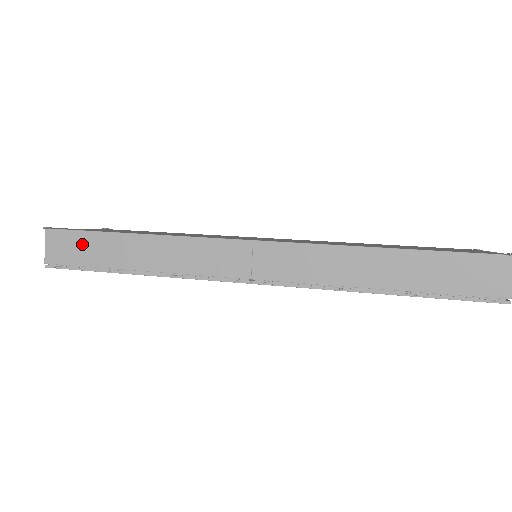
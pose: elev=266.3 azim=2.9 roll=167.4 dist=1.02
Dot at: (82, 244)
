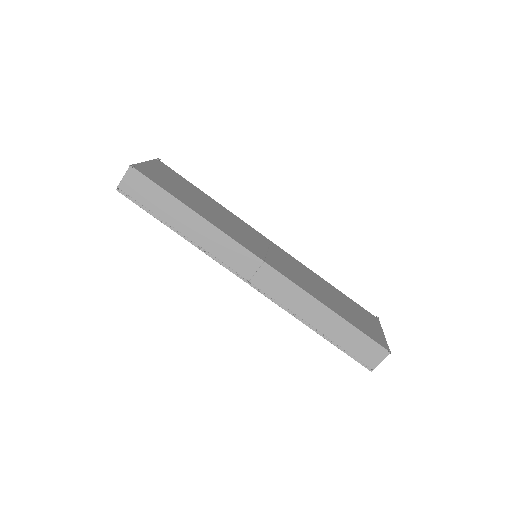
Dot at: (152, 193)
